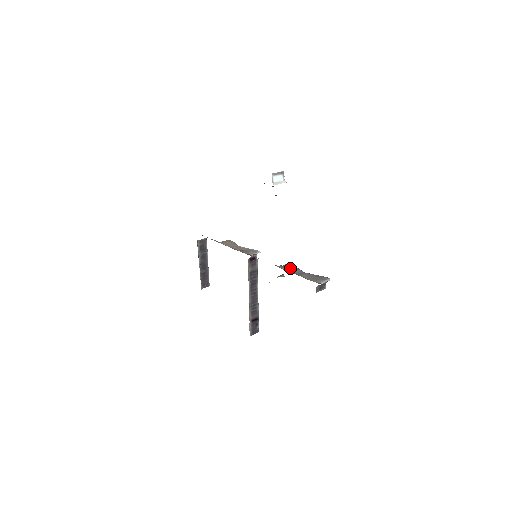
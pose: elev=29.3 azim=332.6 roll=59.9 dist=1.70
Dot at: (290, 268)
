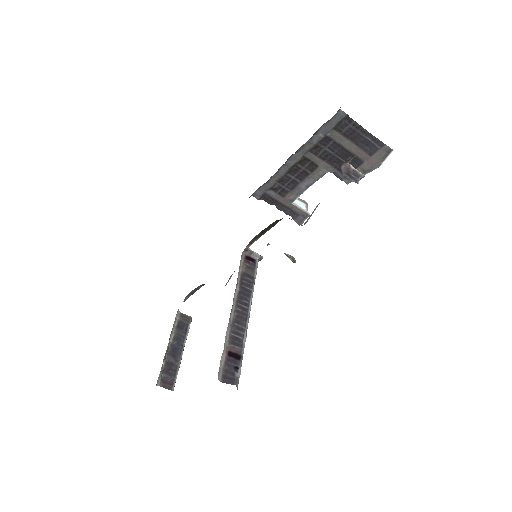
Dot at: occluded
